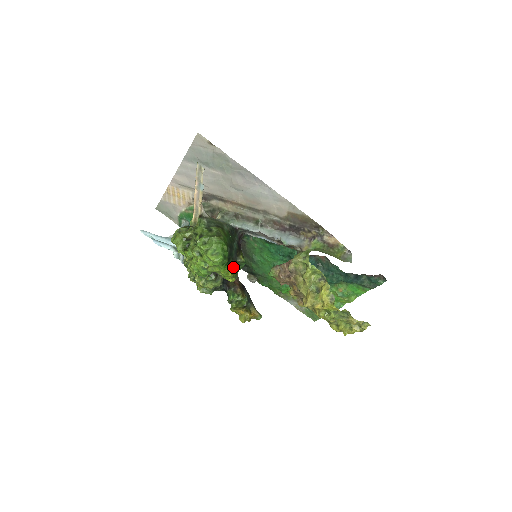
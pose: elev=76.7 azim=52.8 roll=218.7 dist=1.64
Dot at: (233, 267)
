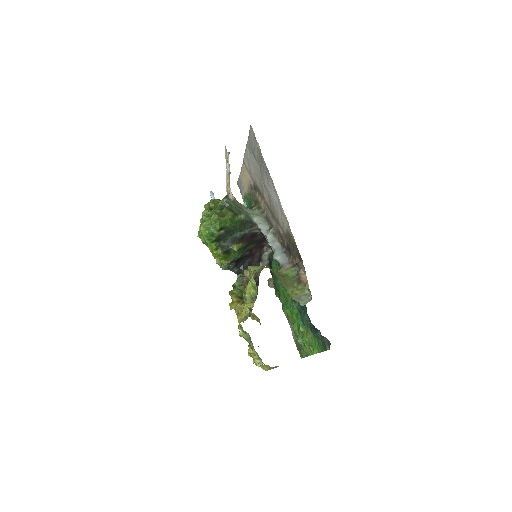
Dot at: (221, 249)
